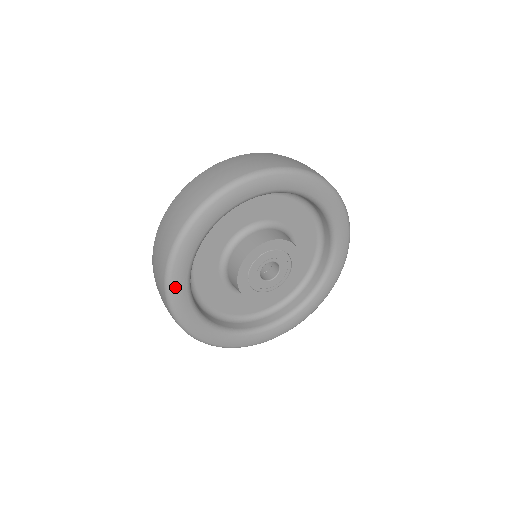
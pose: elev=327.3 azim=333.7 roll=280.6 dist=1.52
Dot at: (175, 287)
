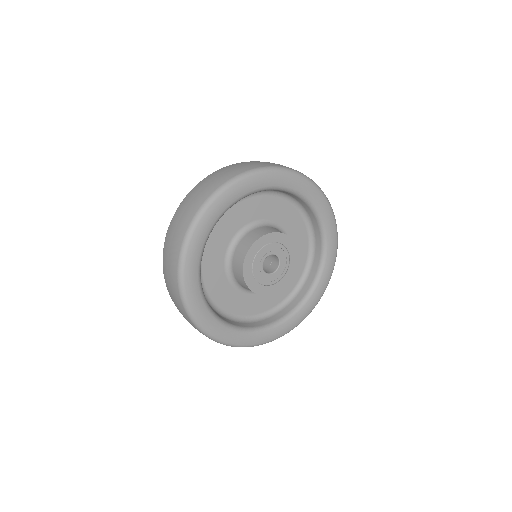
Dot at: (188, 266)
